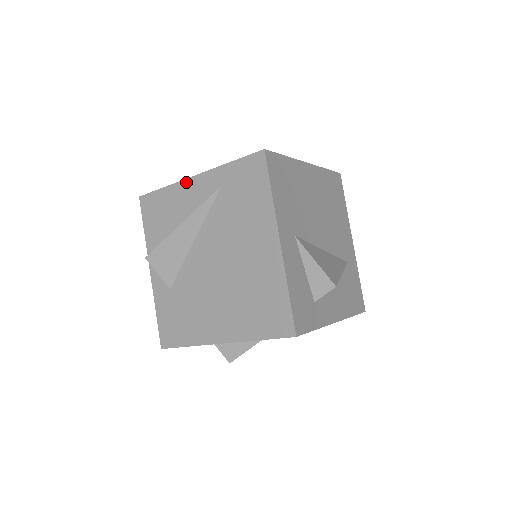
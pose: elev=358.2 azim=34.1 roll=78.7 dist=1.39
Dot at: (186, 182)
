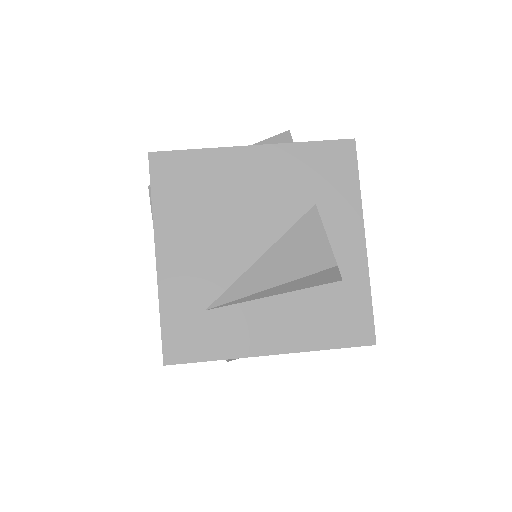
Dot at: (155, 241)
